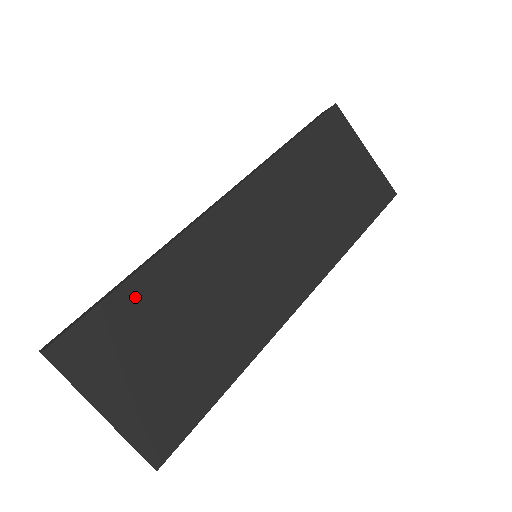
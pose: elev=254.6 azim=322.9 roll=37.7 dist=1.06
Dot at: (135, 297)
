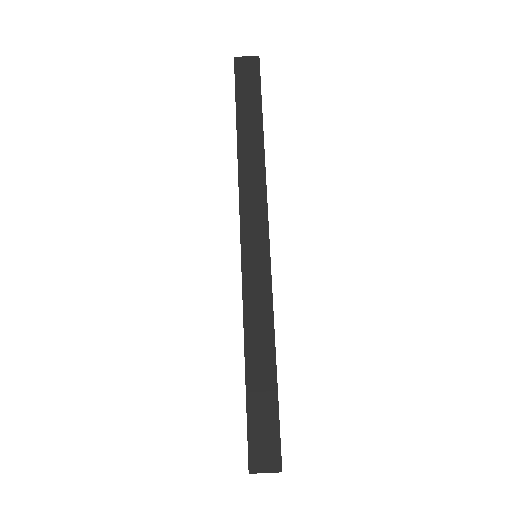
Dot at: occluded
